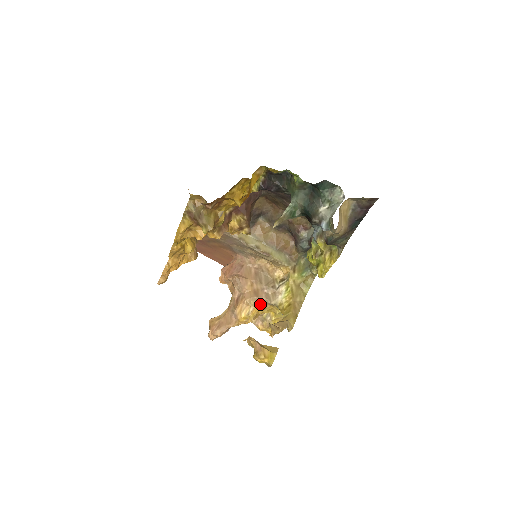
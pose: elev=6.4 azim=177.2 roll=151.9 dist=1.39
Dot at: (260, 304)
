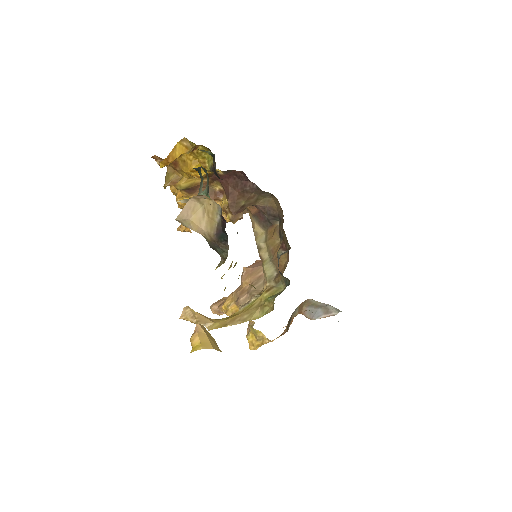
Dot at: (237, 303)
